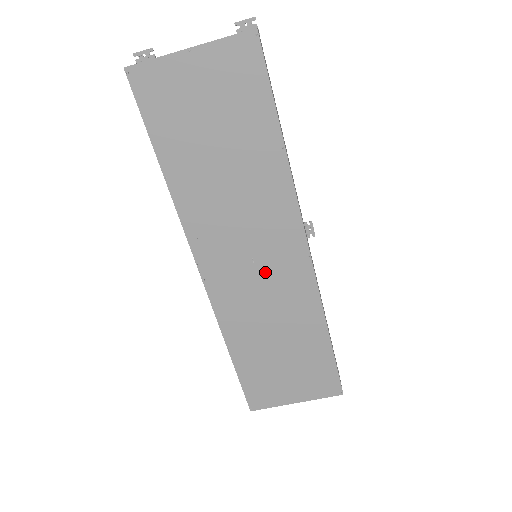
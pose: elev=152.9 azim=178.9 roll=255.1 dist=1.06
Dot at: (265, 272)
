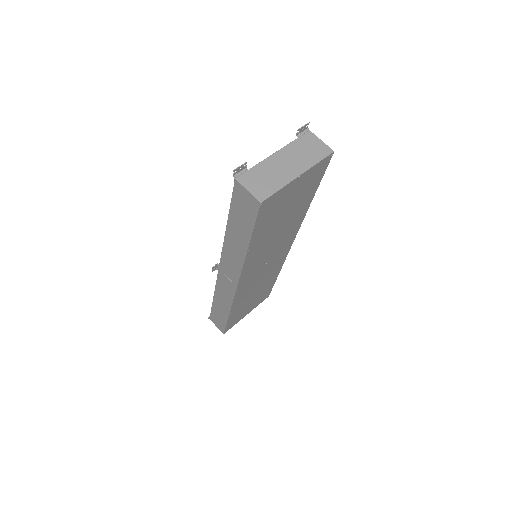
Dot at: (268, 266)
